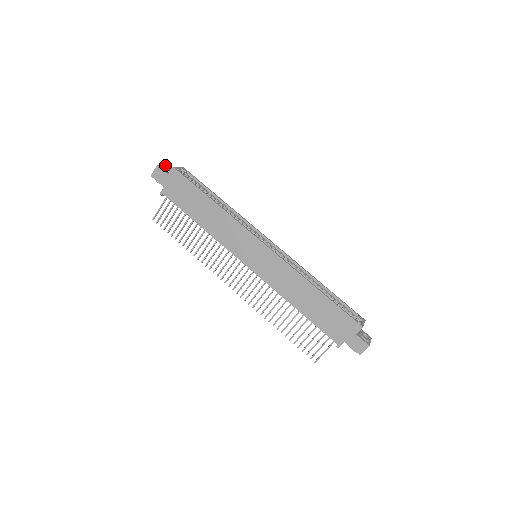
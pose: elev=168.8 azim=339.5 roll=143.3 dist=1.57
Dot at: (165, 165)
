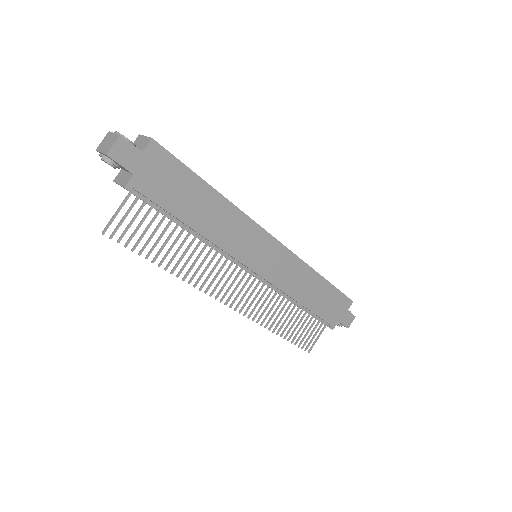
Dot at: (117, 132)
